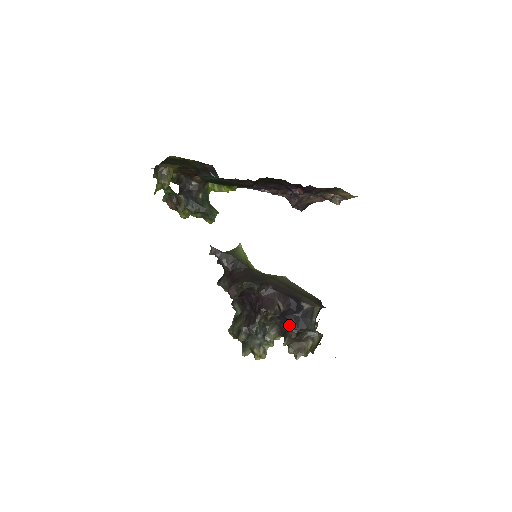
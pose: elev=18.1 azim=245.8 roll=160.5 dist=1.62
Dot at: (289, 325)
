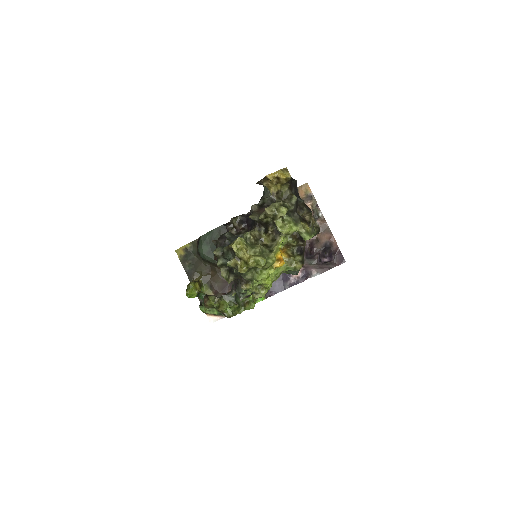
Dot at: occluded
